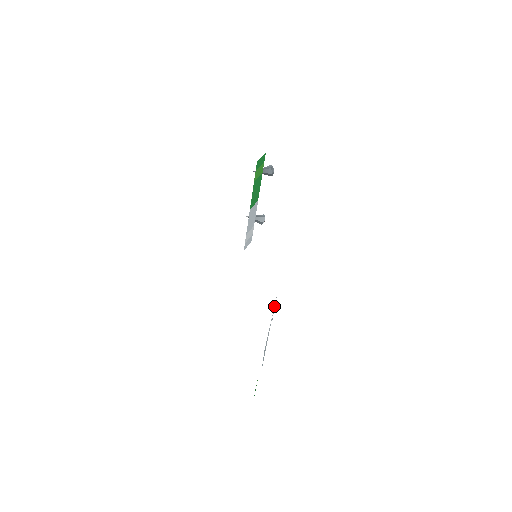
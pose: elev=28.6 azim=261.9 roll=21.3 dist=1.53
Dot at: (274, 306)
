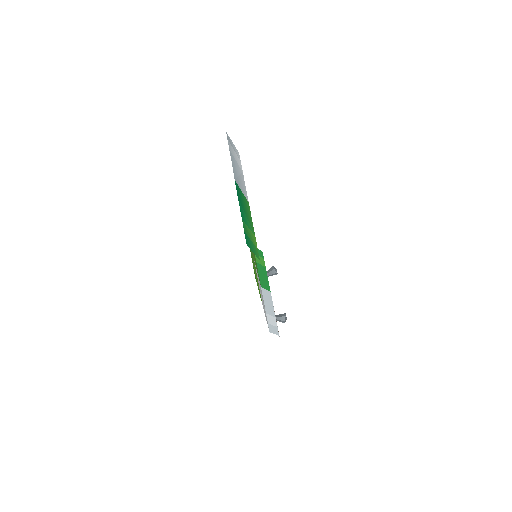
Dot at: (230, 140)
